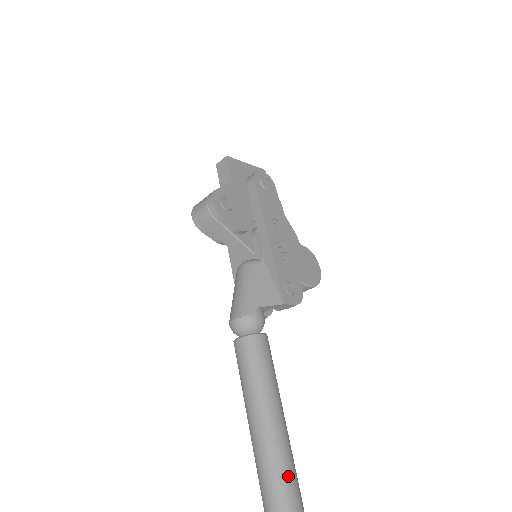
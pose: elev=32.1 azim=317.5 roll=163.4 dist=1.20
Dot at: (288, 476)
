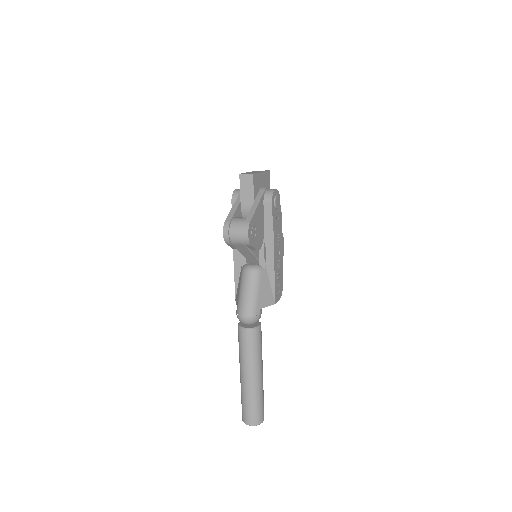
Dot at: (262, 405)
